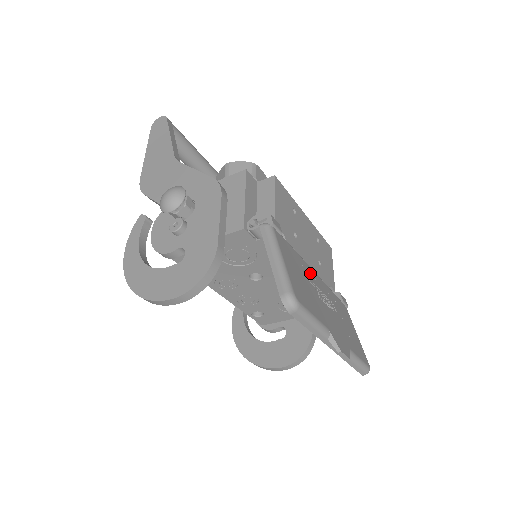
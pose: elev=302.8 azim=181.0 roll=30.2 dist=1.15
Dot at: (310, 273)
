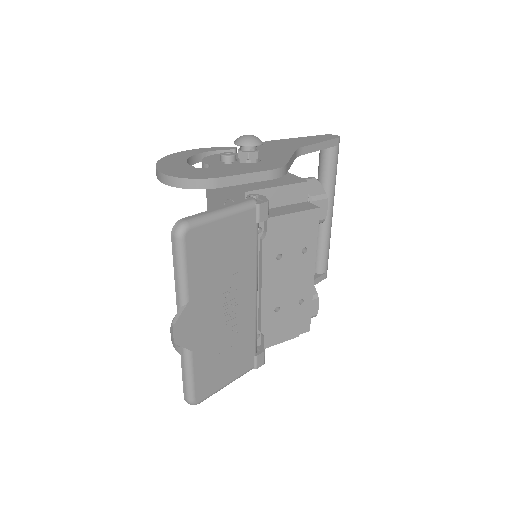
Dot at: (247, 281)
